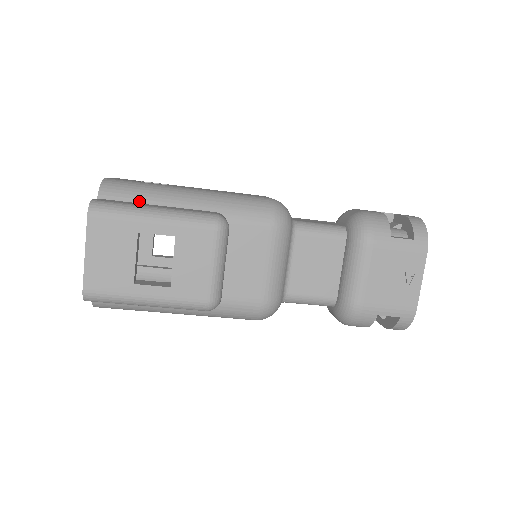
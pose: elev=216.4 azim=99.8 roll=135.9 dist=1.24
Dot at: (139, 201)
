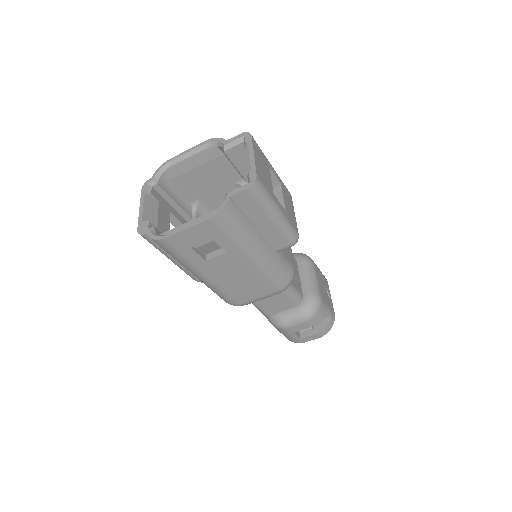
Dot at: occluded
